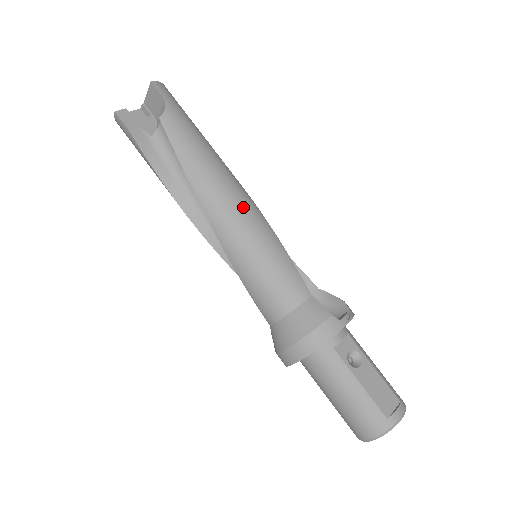
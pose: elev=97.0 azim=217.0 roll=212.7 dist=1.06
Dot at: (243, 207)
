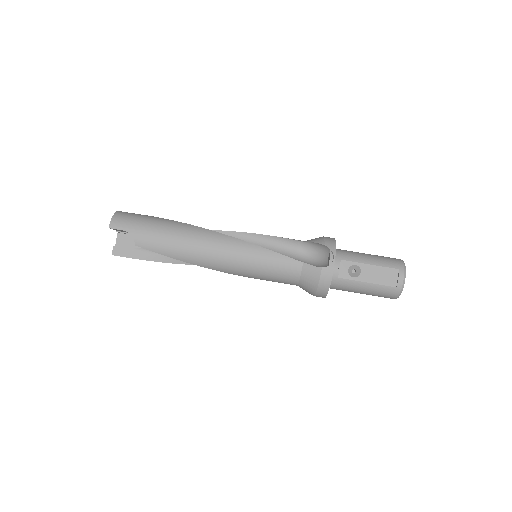
Dot at: (224, 250)
